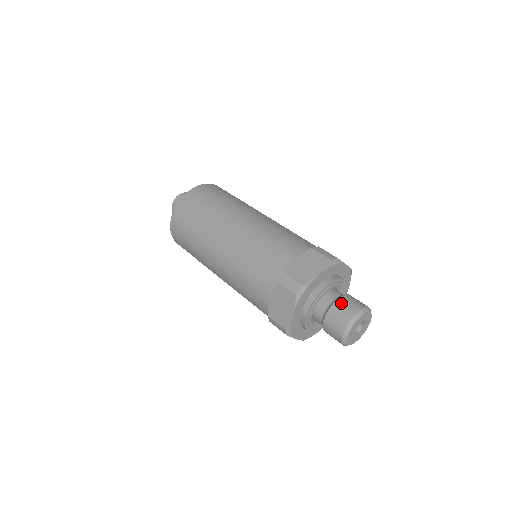
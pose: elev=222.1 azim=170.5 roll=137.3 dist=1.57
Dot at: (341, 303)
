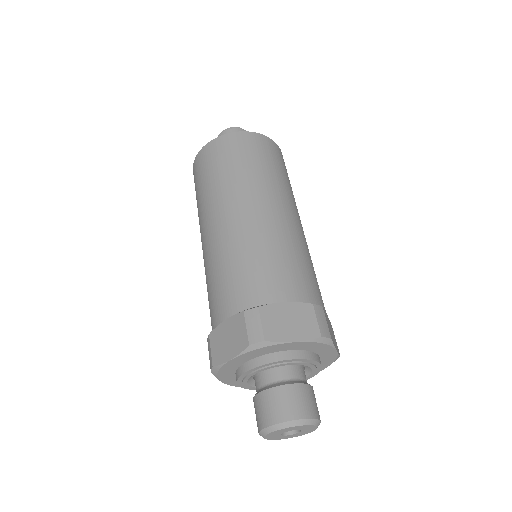
Dot at: (262, 400)
